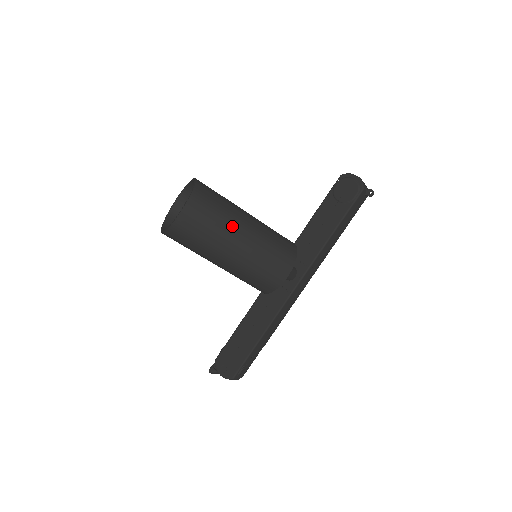
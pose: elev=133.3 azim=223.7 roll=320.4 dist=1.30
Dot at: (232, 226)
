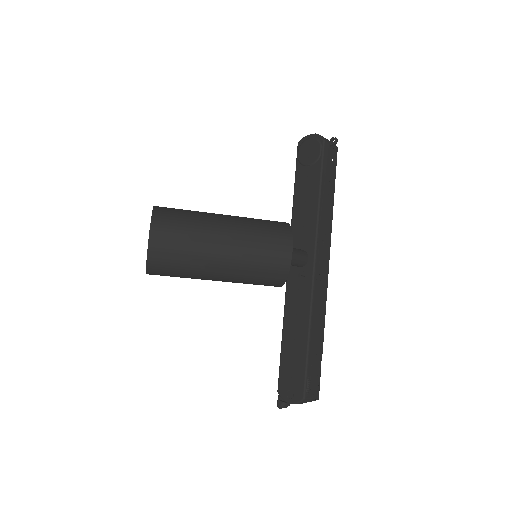
Dot at: (208, 228)
